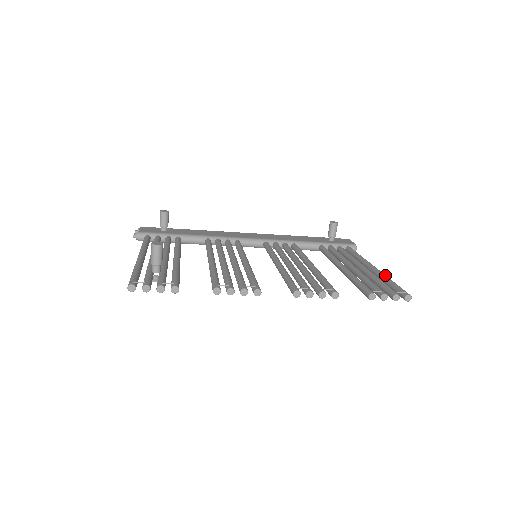
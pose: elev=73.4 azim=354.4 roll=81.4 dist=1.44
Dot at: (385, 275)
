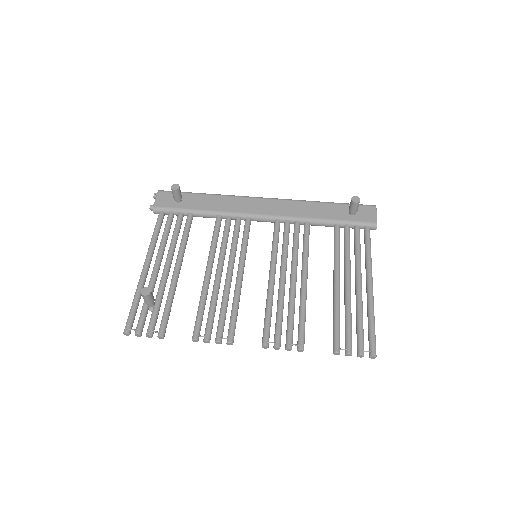
Dot at: (372, 308)
